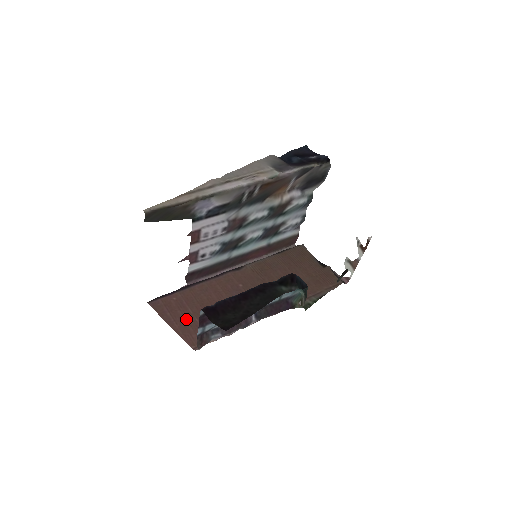
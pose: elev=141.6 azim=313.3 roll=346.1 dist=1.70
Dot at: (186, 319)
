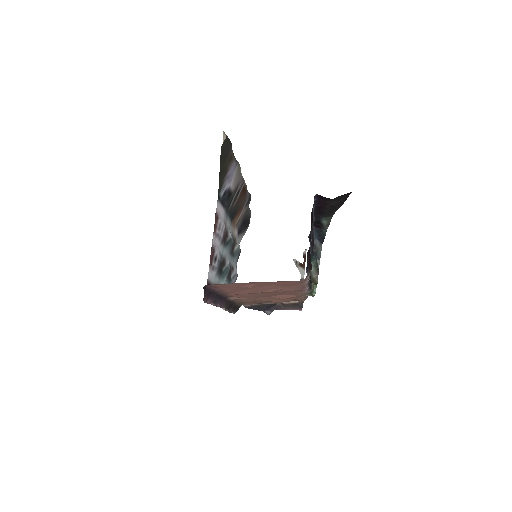
Dot at: (259, 284)
